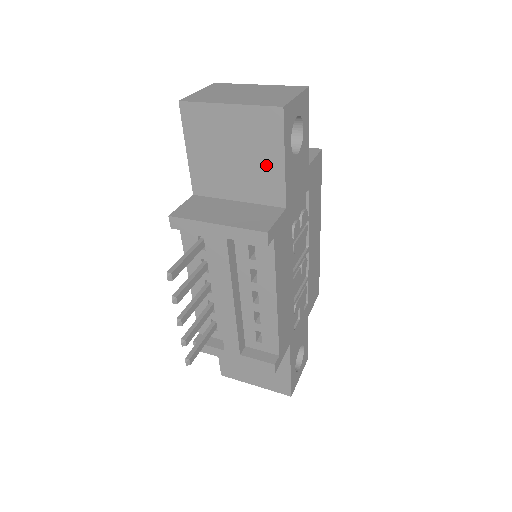
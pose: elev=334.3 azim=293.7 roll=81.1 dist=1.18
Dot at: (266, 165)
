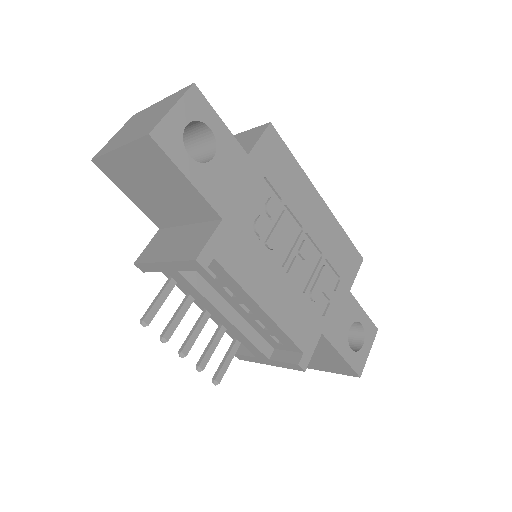
Dot at: (180, 188)
